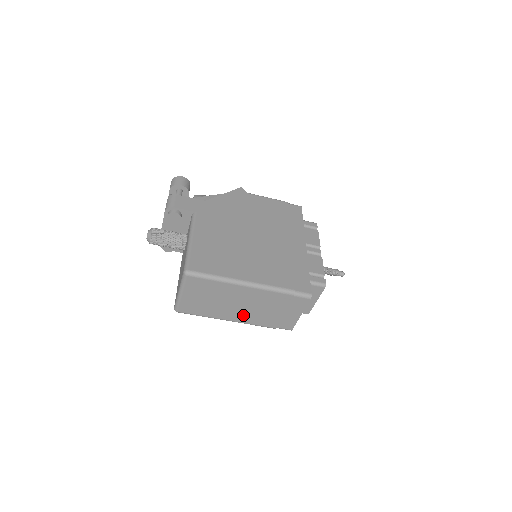
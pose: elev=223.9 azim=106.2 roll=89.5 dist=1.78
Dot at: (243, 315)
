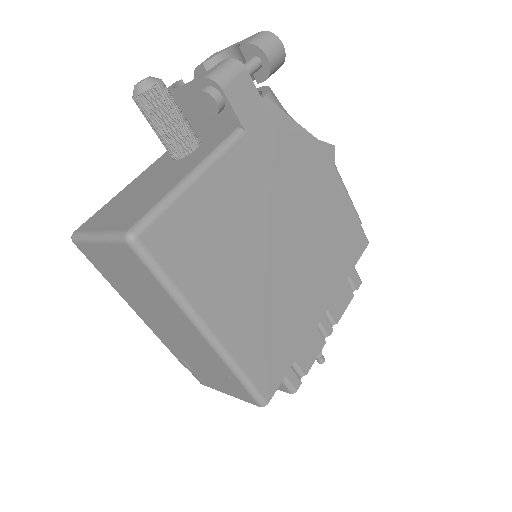
Dot at: (160, 329)
